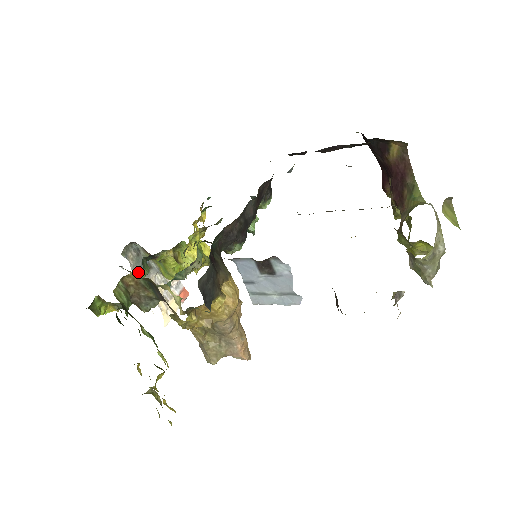
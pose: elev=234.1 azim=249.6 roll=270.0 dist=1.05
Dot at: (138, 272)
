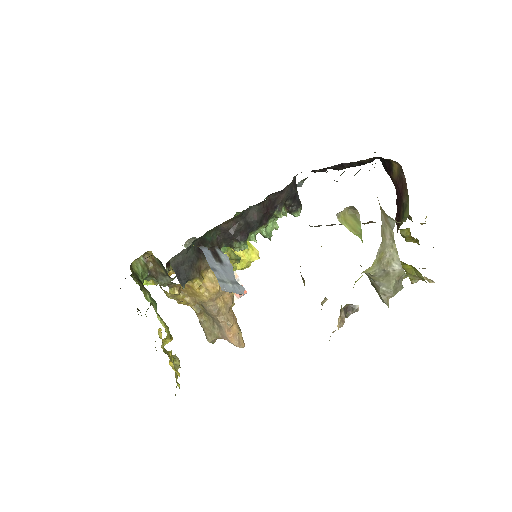
Dot at: occluded
